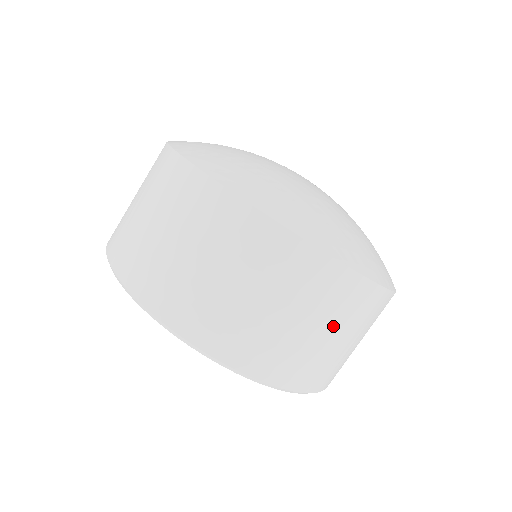
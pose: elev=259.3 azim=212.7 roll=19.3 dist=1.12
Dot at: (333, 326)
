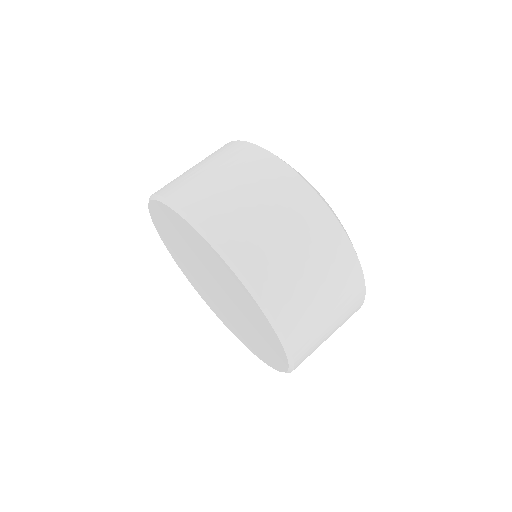
Dot at: (261, 197)
